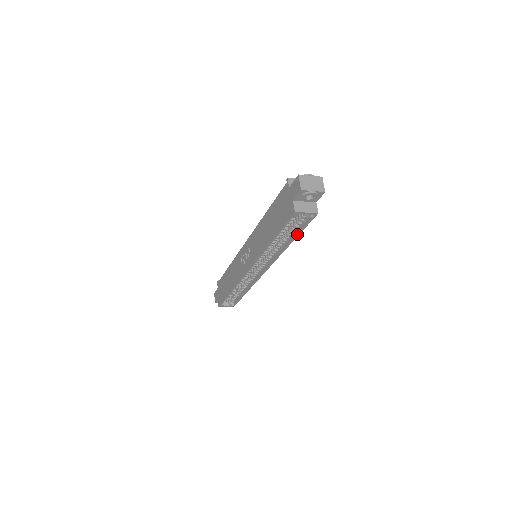
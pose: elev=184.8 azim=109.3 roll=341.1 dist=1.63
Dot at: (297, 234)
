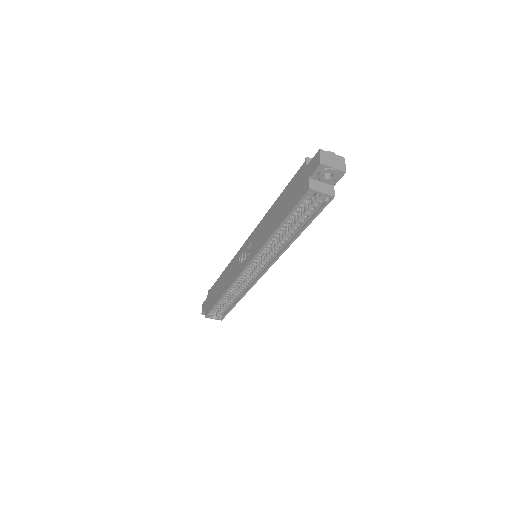
Dot at: (307, 224)
